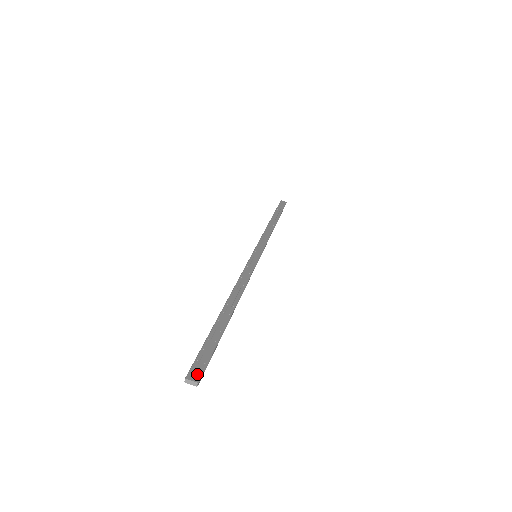
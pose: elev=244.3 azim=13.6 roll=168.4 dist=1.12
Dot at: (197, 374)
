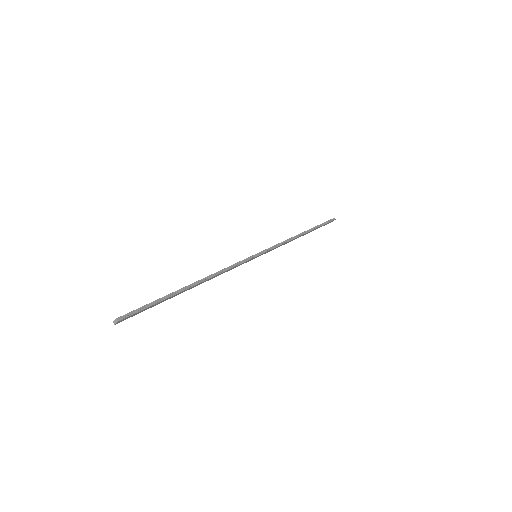
Dot at: (122, 316)
